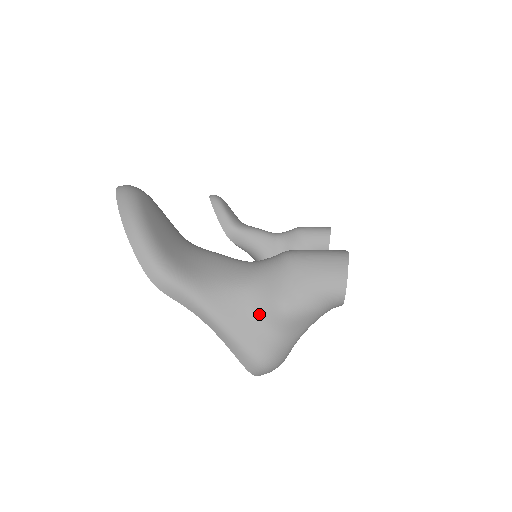
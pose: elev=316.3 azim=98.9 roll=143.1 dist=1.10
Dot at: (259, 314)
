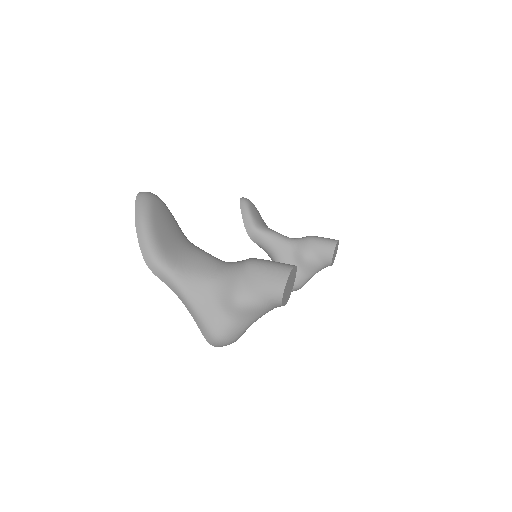
Dot at: (219, 301)
